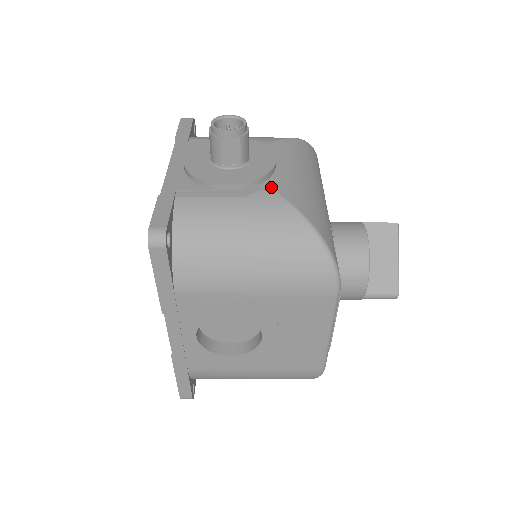
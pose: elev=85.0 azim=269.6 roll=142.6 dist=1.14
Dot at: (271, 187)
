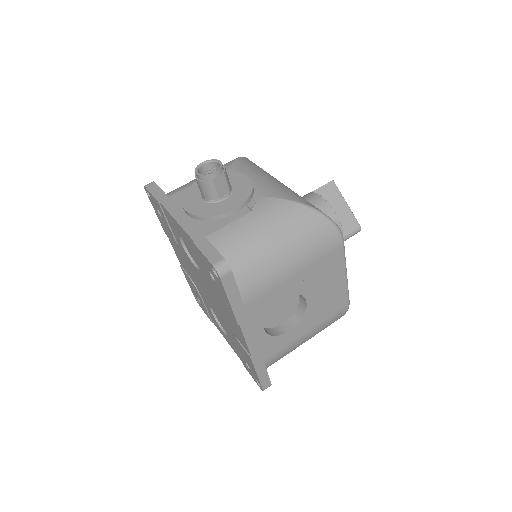
Dot at: (262, 196)
